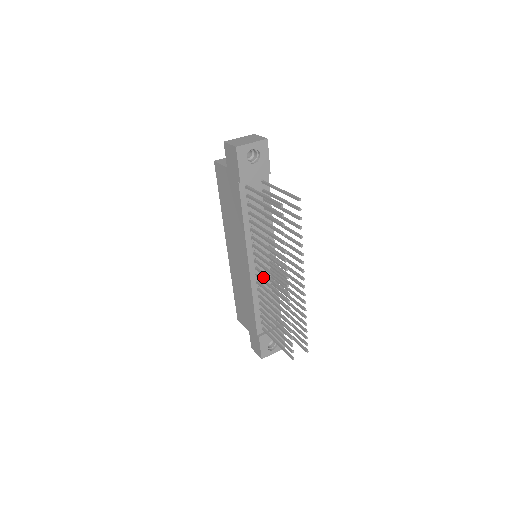
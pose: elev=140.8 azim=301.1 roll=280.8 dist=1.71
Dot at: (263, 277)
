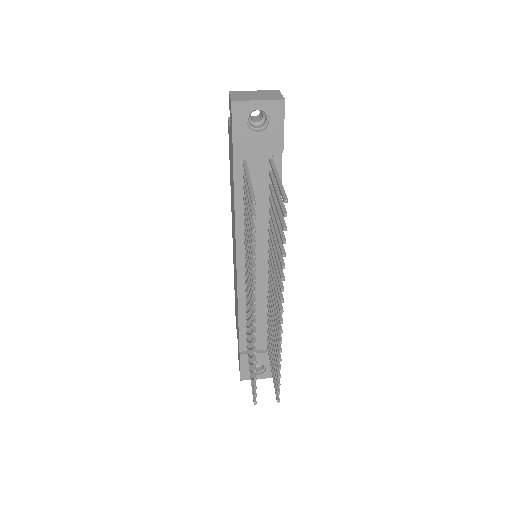
Dot at: (256, 286)
